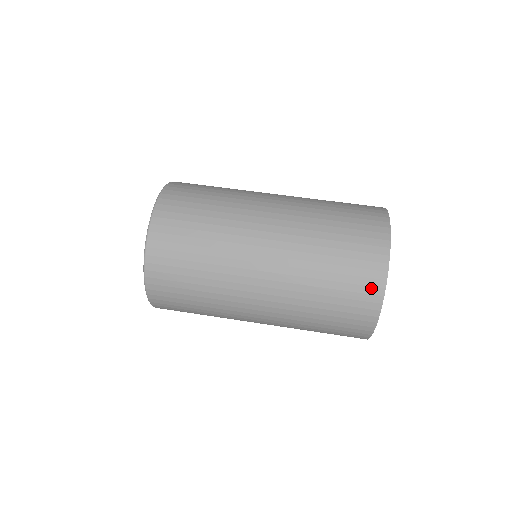
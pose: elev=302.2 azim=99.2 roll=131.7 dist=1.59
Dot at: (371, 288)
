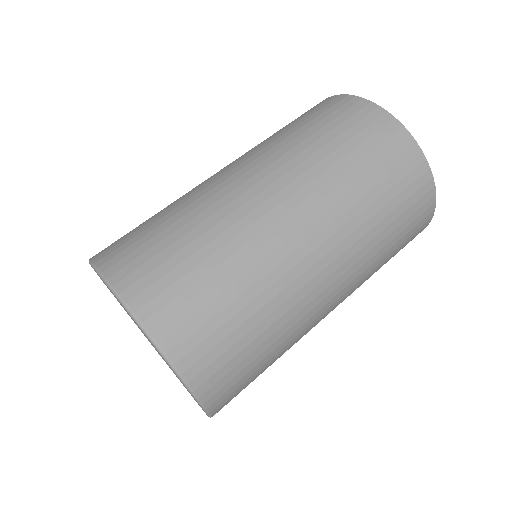
Dot at: (424, 197)
